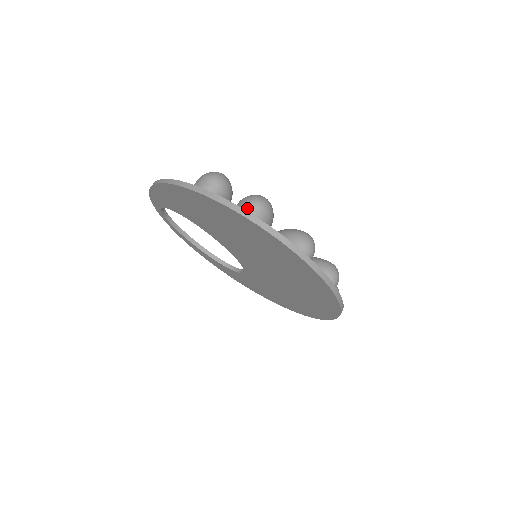
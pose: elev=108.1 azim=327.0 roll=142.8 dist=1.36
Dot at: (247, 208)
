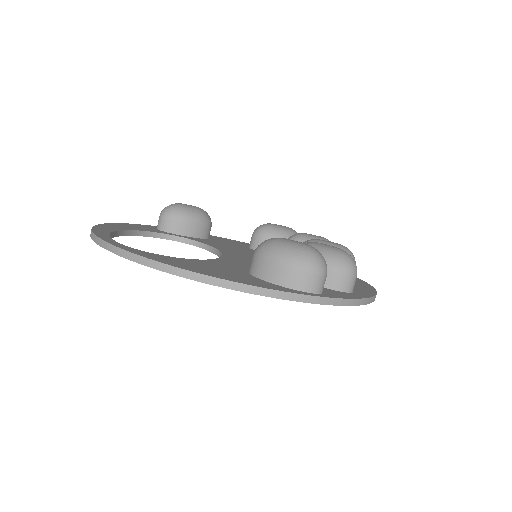
Dot at: (350, 284)
